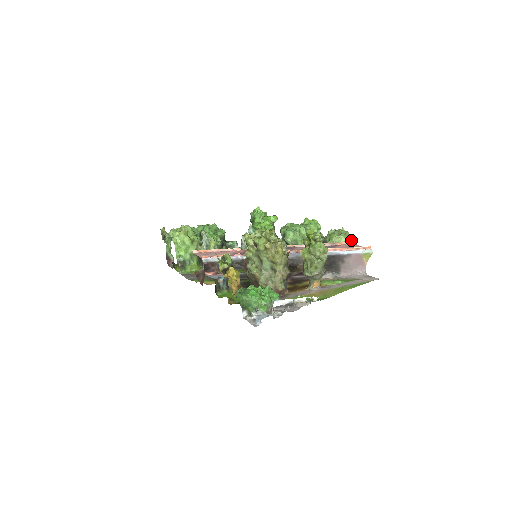
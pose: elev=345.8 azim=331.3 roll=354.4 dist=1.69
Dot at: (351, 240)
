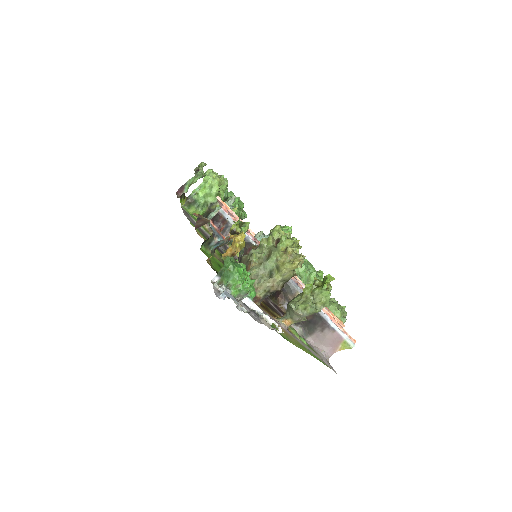
Dot at: (343, 322)
